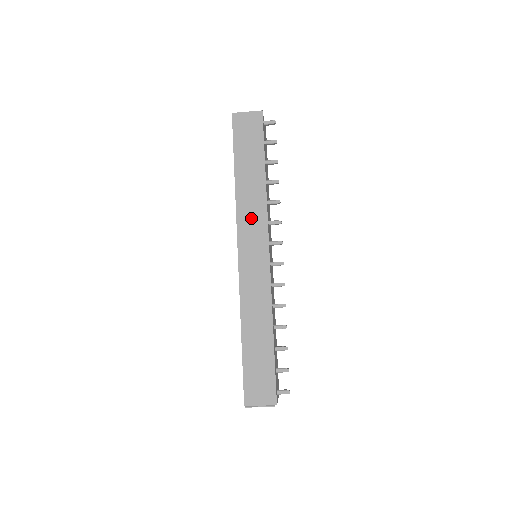
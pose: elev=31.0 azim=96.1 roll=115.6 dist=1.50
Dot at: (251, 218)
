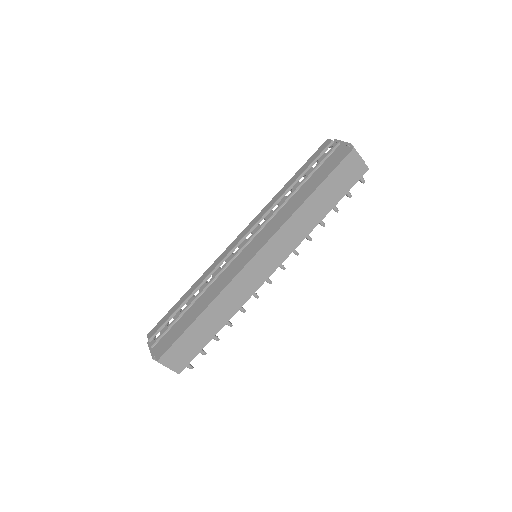
Dot at: (288, 238)
